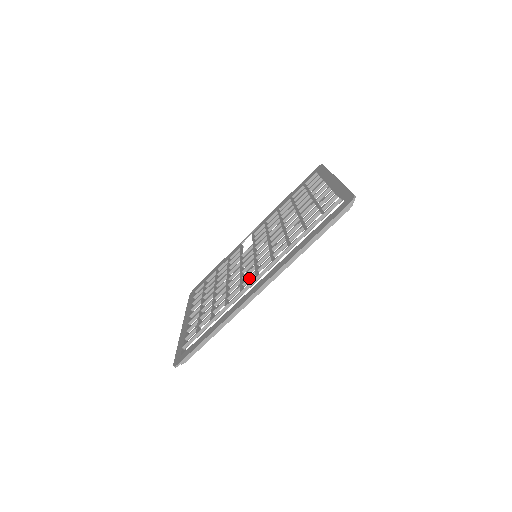
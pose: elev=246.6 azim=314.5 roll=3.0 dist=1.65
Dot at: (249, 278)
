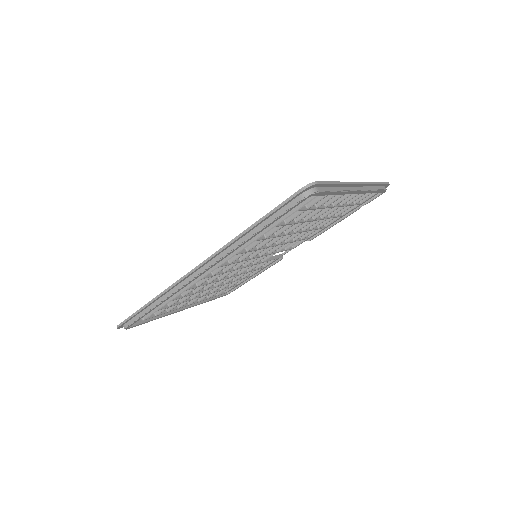
Dot at: (219, 267)
